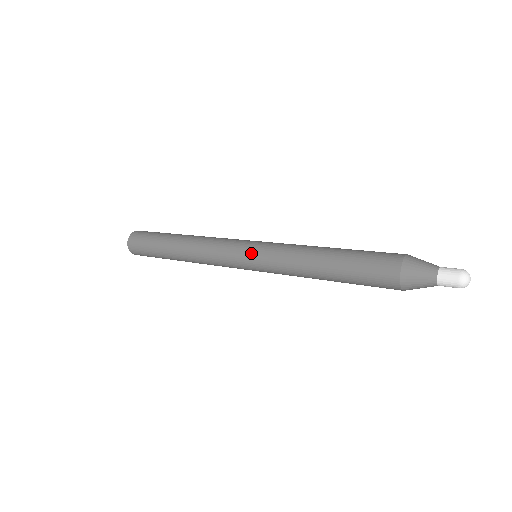
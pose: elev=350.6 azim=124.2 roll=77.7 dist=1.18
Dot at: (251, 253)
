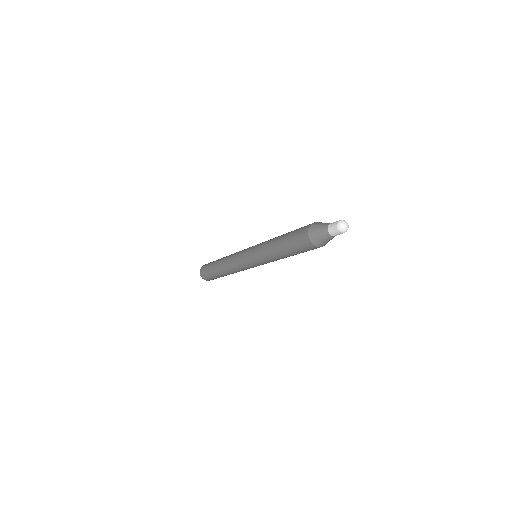
Dot at: (250, 248)
